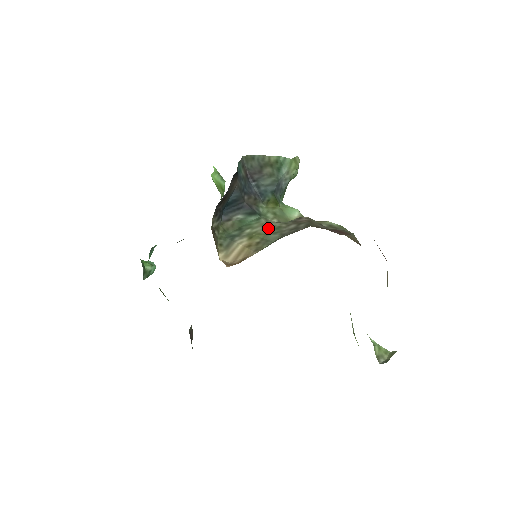
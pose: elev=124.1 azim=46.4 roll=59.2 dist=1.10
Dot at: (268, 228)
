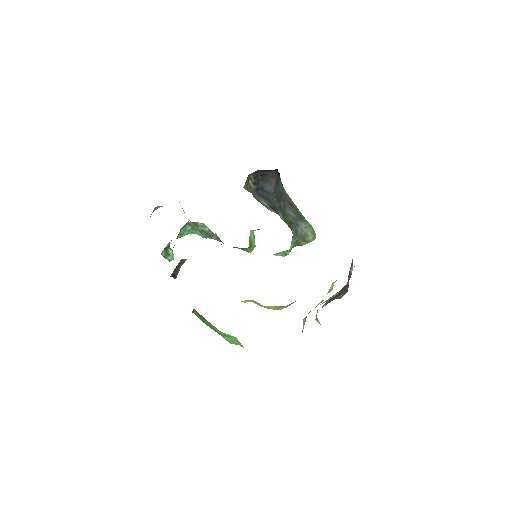
Dot at: occluded
